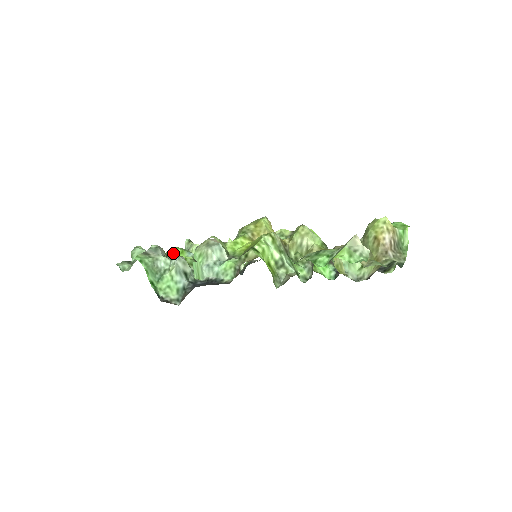
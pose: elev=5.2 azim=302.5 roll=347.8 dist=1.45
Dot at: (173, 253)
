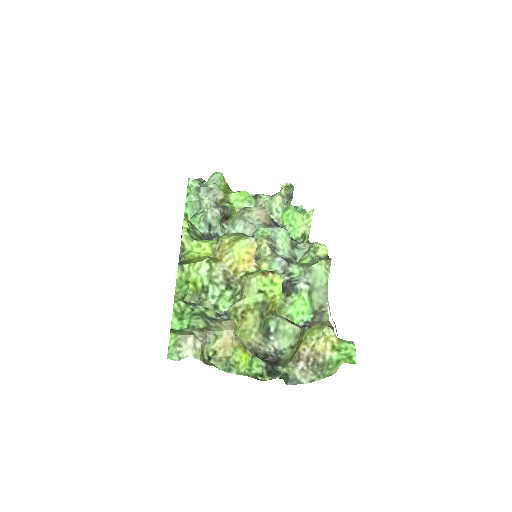
Dot at: (234, 197)
